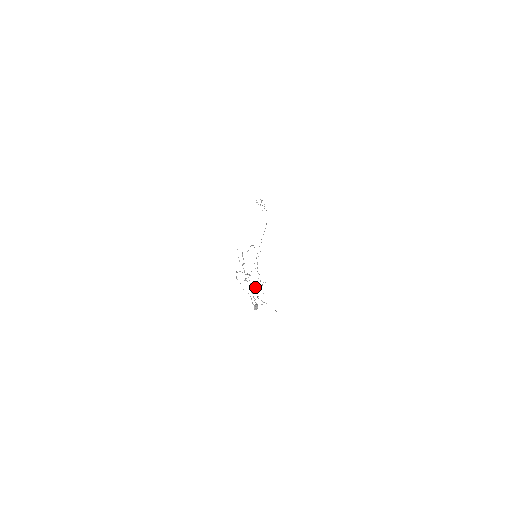
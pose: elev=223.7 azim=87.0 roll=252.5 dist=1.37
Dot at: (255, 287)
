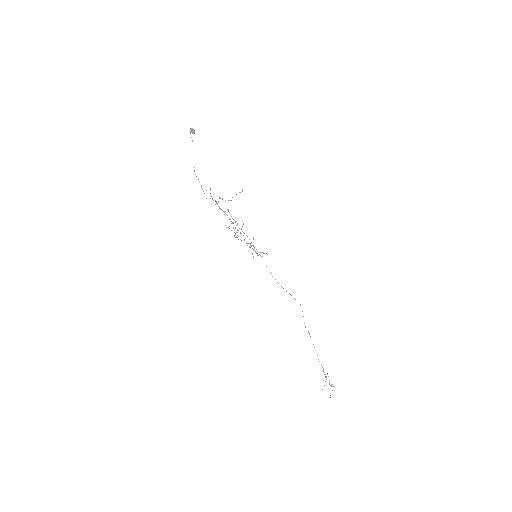
Dot at: occluded
